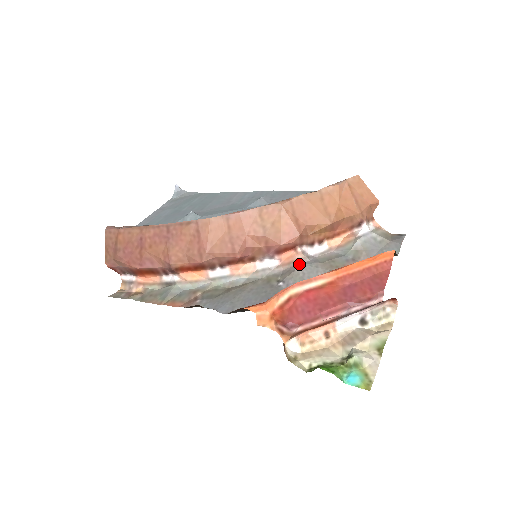
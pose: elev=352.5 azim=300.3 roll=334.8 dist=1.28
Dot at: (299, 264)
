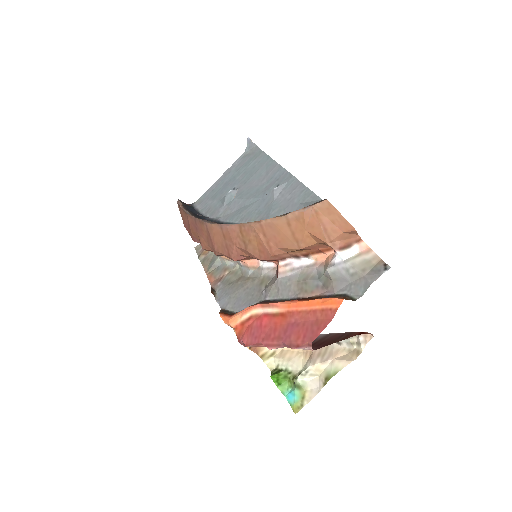
Dot at: (277, 278)
